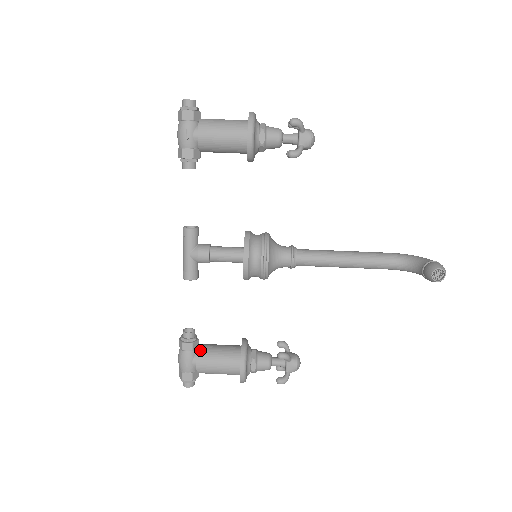
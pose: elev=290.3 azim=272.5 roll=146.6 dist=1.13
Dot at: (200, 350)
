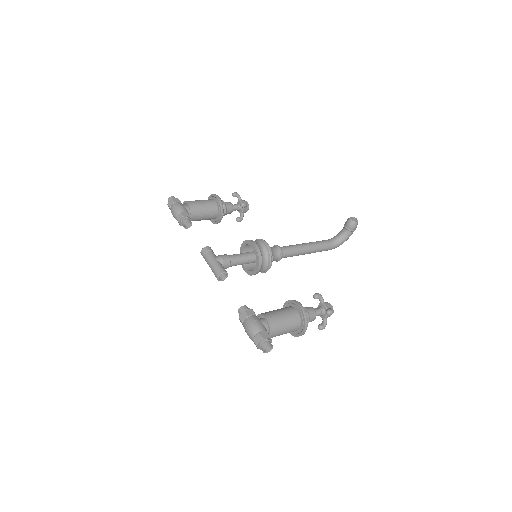
Dot at: occluded
